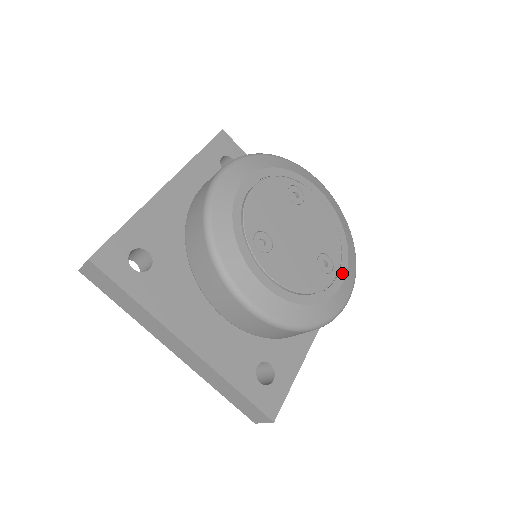
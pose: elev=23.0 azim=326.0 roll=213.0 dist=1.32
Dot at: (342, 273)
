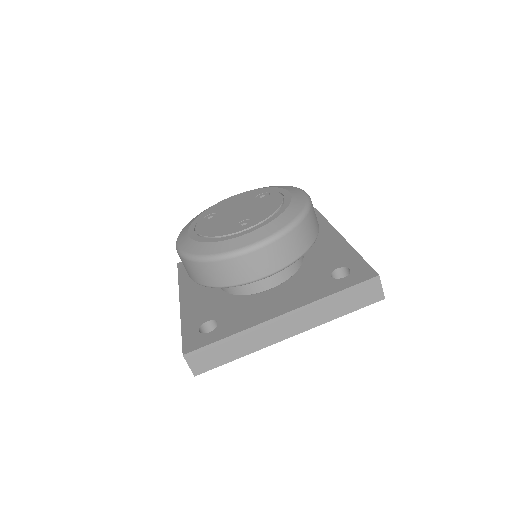
Dot at: (254, 229)
